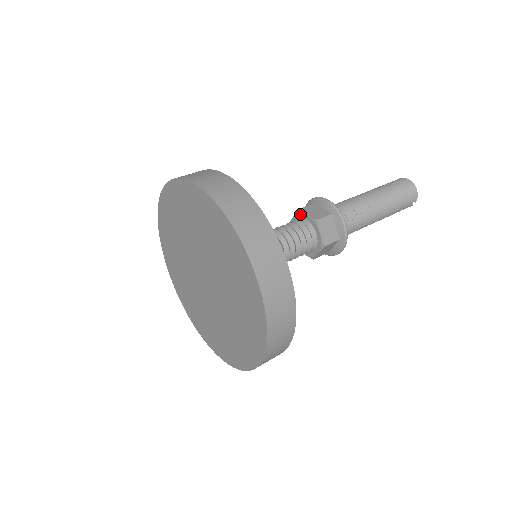
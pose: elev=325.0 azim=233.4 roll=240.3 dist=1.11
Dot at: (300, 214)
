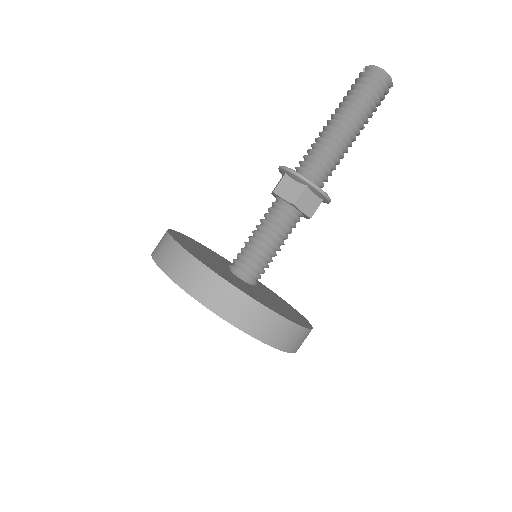
Dot at: occluded
